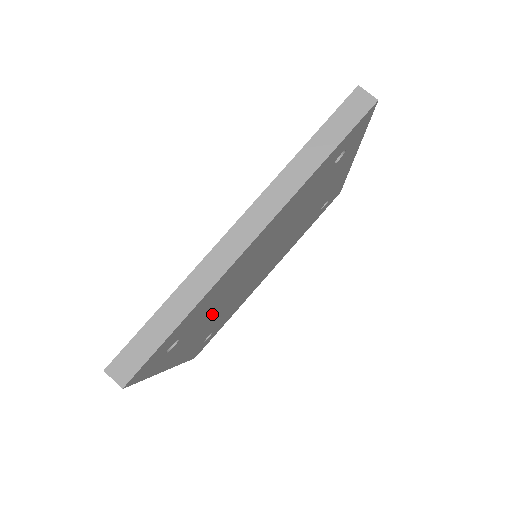
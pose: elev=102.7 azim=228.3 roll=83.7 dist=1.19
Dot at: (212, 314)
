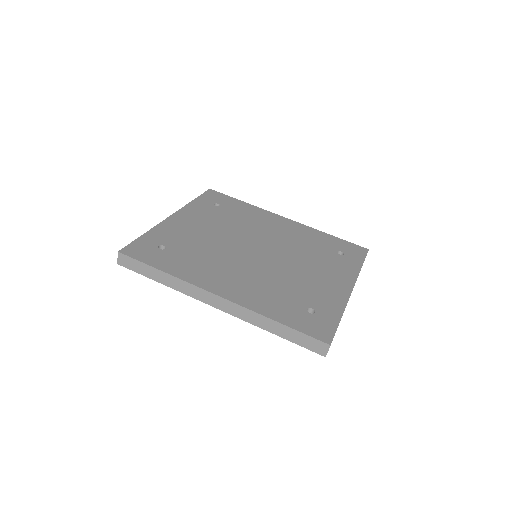
Dot at: occluded
